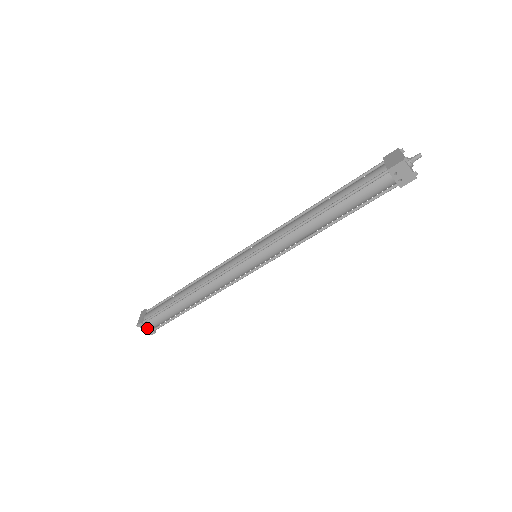
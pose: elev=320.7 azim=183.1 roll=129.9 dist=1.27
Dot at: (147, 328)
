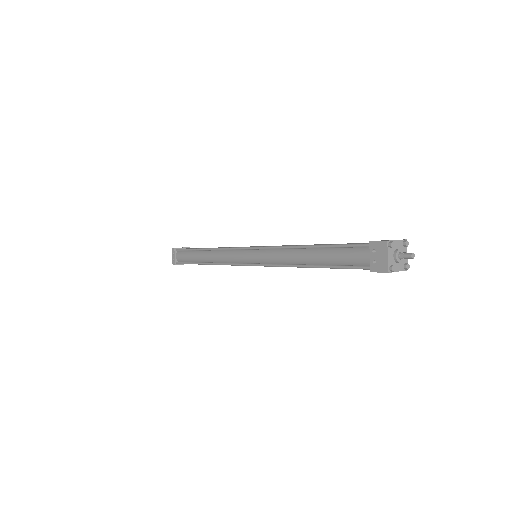
Dot at: (174, 256)
